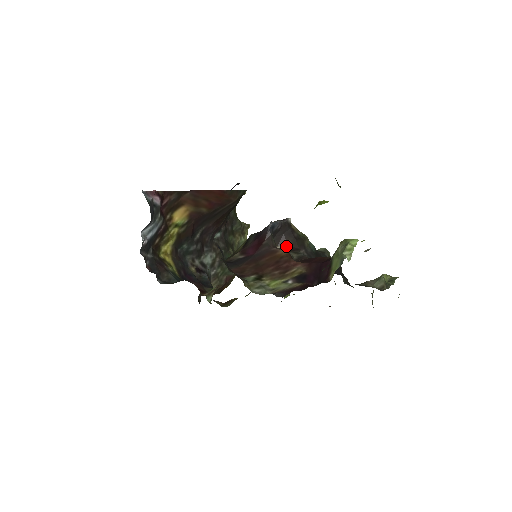
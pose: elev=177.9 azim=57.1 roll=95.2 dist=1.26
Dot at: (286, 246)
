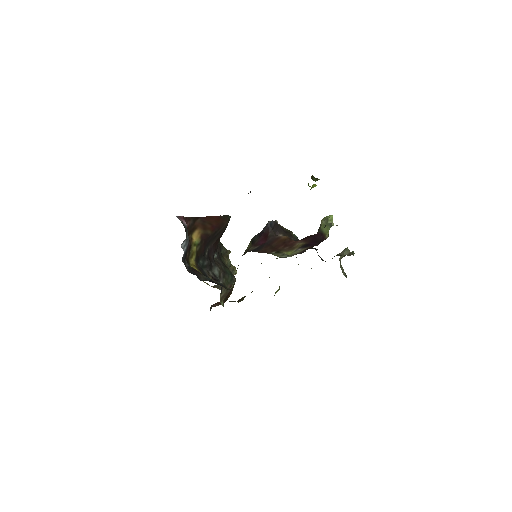
Dot at: occluded
